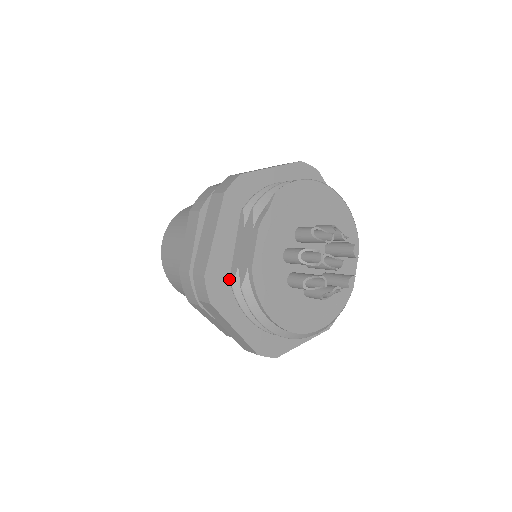
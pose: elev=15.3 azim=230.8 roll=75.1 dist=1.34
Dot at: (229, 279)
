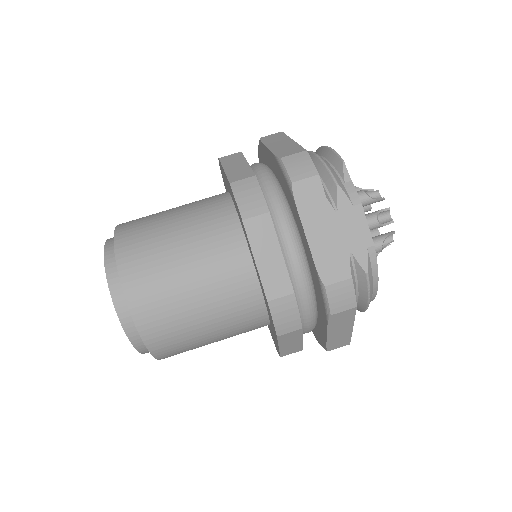
Dot at: occluded
